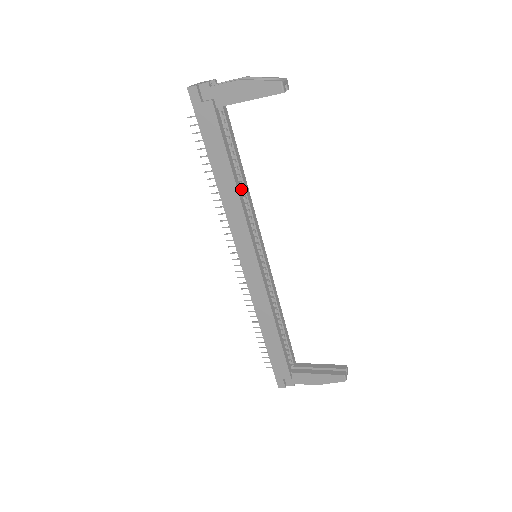
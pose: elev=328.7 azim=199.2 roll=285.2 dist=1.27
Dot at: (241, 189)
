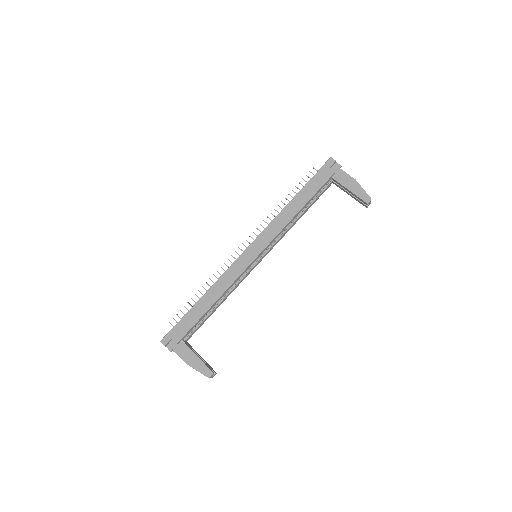
Dot at: (293, 220)
